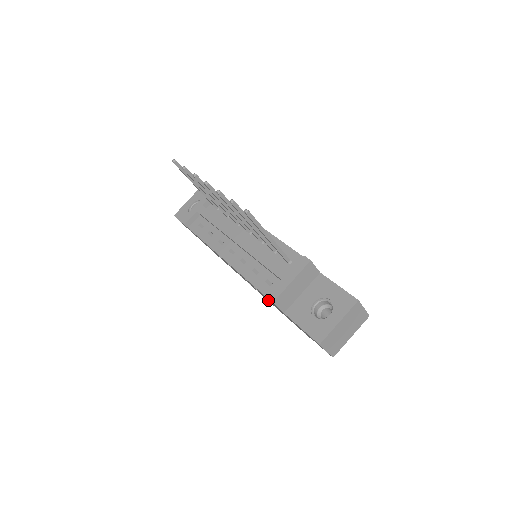
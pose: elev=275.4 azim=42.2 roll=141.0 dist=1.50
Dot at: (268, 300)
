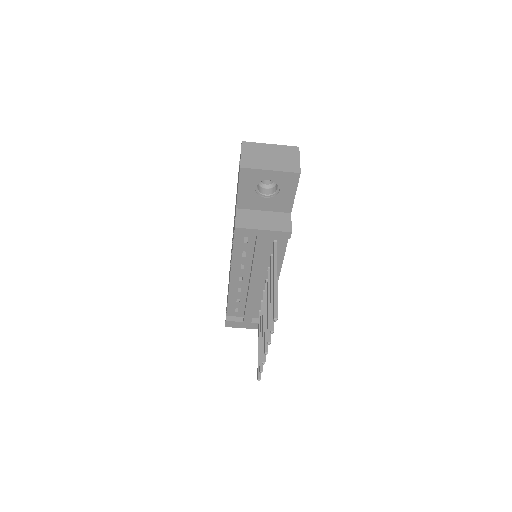
Dot at: occluded
